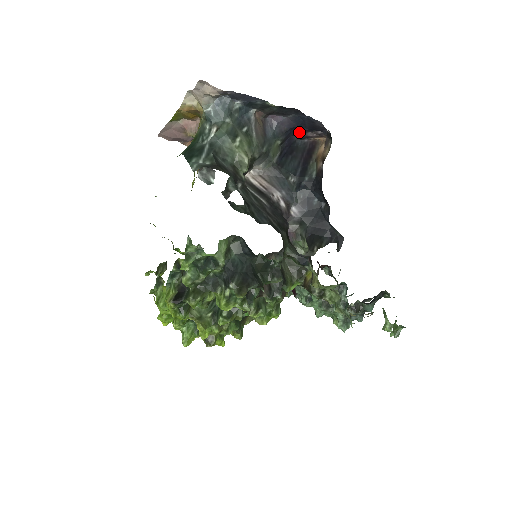
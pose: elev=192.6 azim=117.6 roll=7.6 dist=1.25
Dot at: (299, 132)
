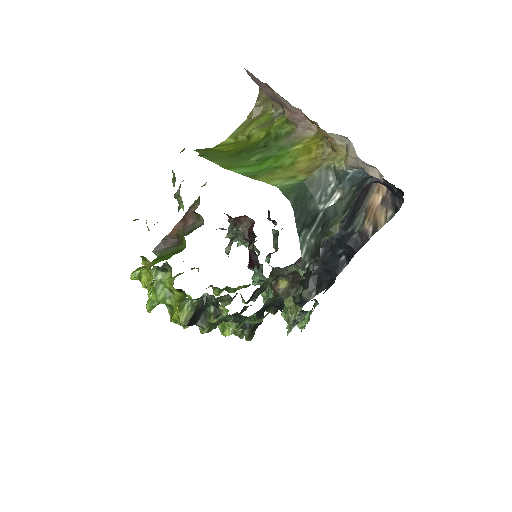
Dot at: occluded
